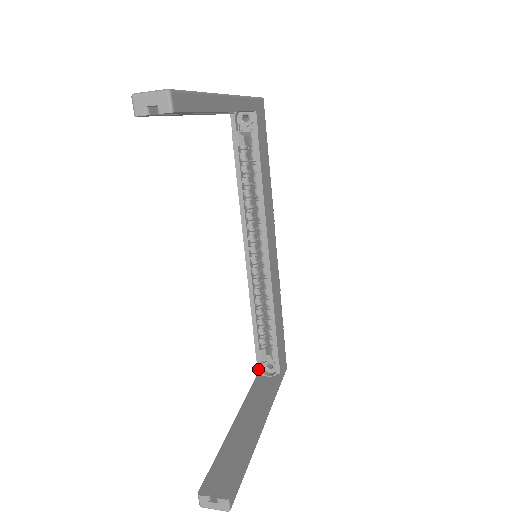
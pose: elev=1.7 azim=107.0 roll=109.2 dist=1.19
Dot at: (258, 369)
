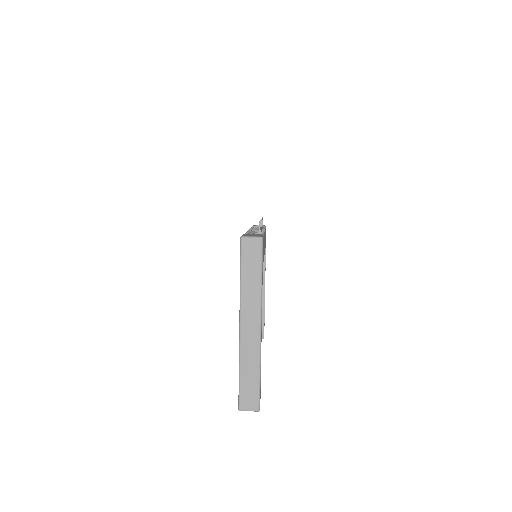
Dot at: occluded
